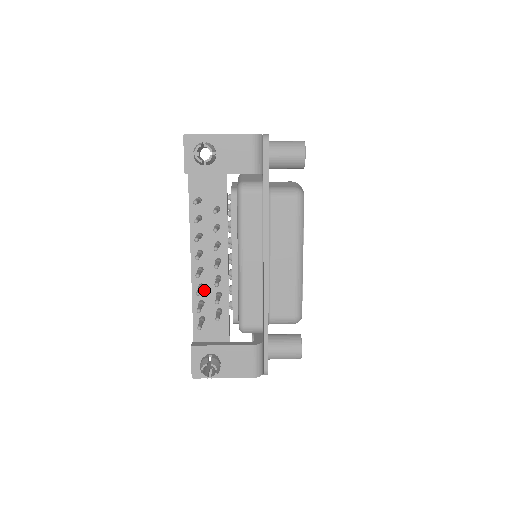
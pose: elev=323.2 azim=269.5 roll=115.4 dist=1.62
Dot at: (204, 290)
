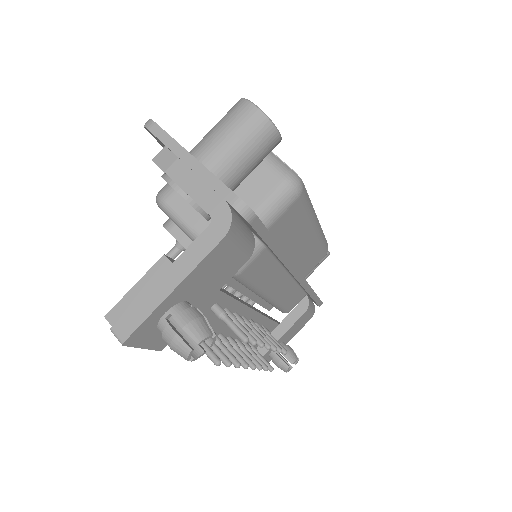
Dot at: (239, 339)
